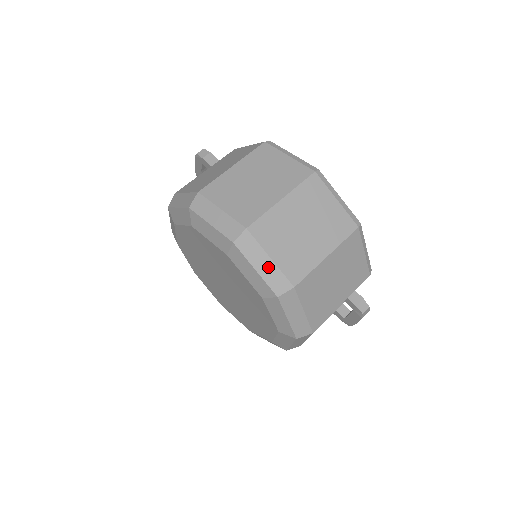
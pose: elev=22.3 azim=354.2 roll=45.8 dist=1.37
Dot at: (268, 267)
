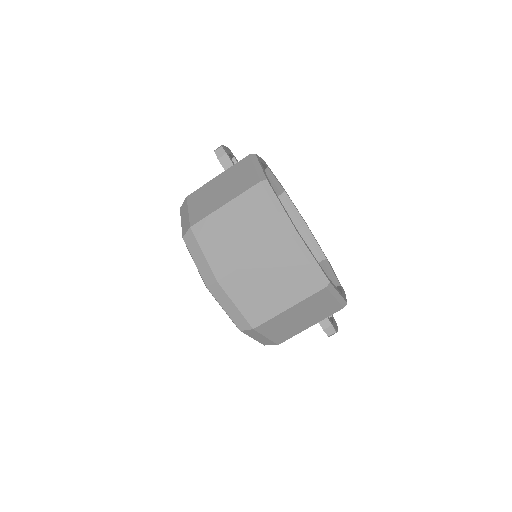
Dot at: (233, 311)
